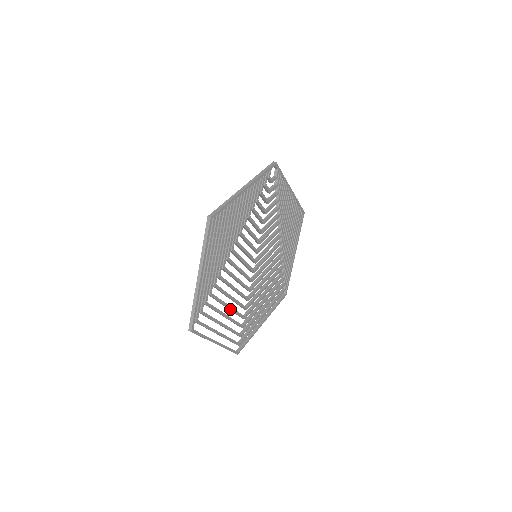
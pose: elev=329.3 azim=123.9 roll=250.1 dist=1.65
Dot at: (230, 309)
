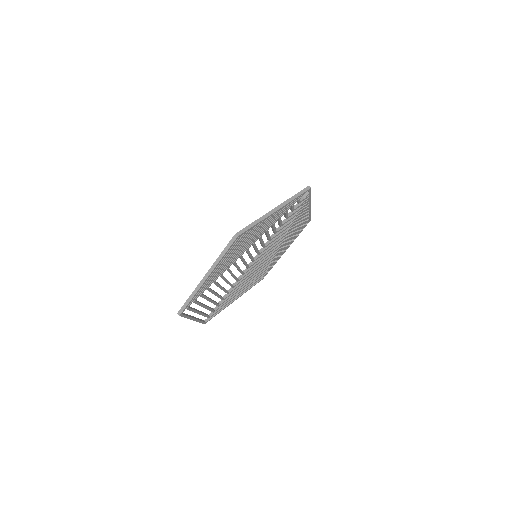
Dot at: occluded
